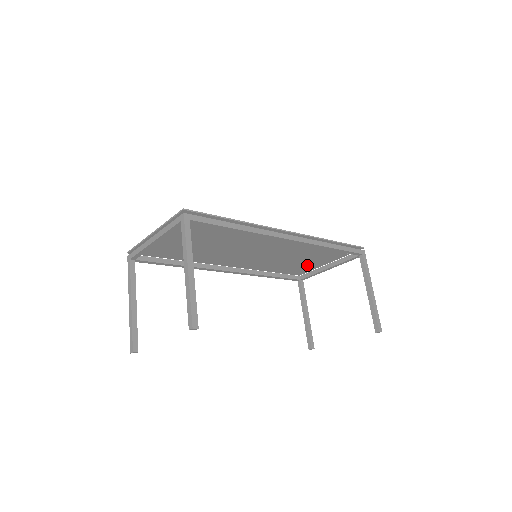
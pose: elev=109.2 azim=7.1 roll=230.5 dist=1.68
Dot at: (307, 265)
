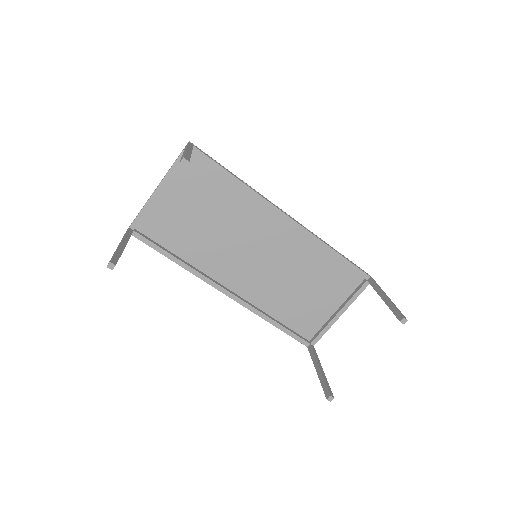
Dot at: (315, 313)
